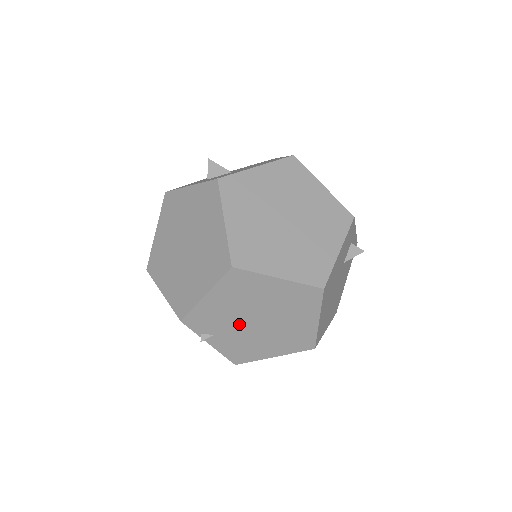
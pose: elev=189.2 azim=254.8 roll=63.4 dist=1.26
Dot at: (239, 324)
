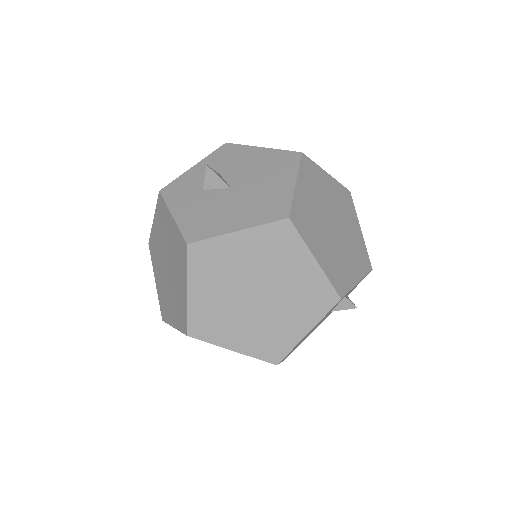
Dot at: occluded
